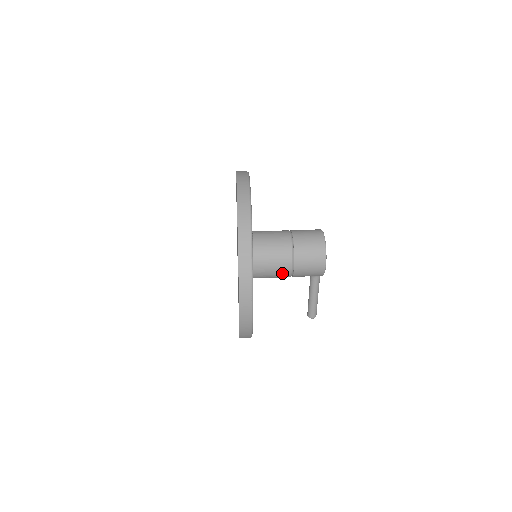
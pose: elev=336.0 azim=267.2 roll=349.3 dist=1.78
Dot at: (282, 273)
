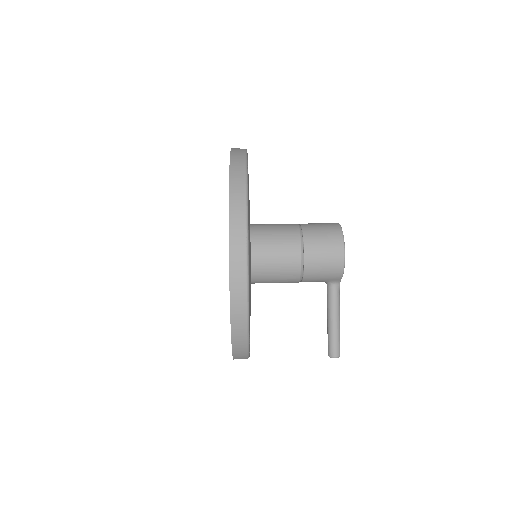
Dot at: (289, 265)
